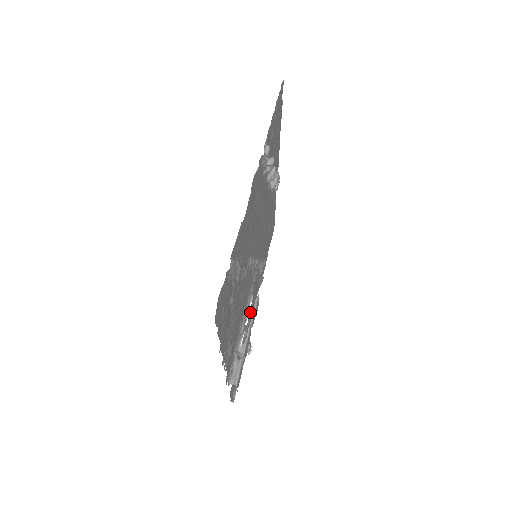
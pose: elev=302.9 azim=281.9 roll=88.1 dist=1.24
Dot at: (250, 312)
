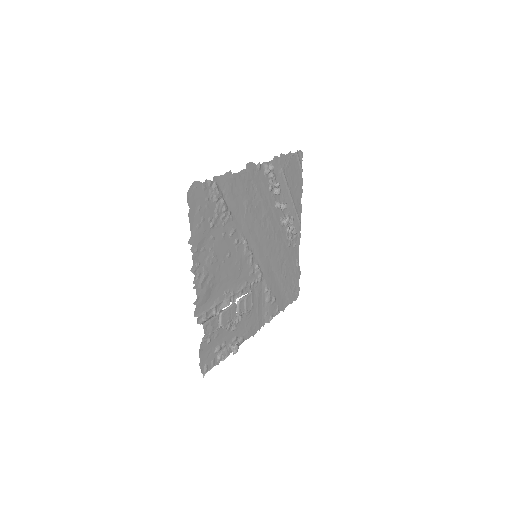
Dot at: (246, 318)
